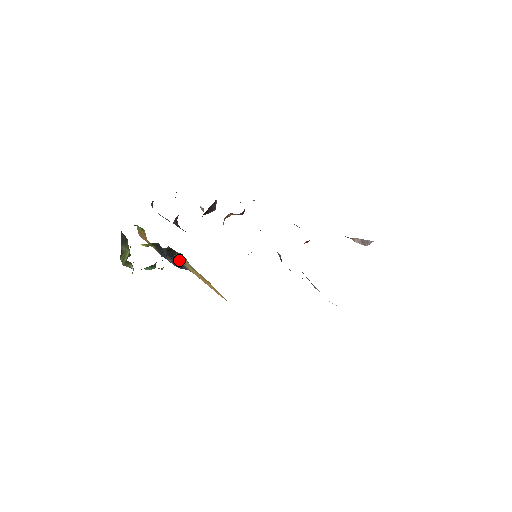
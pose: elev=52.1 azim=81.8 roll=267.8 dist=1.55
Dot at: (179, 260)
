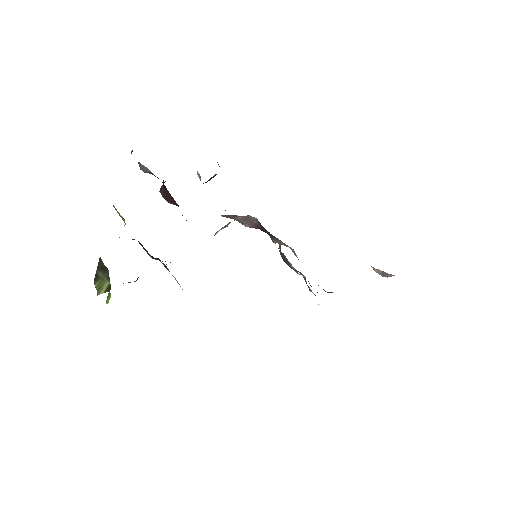
Dot at: occluded
